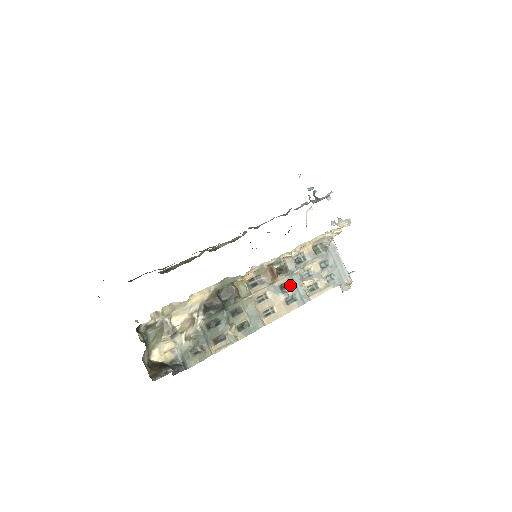
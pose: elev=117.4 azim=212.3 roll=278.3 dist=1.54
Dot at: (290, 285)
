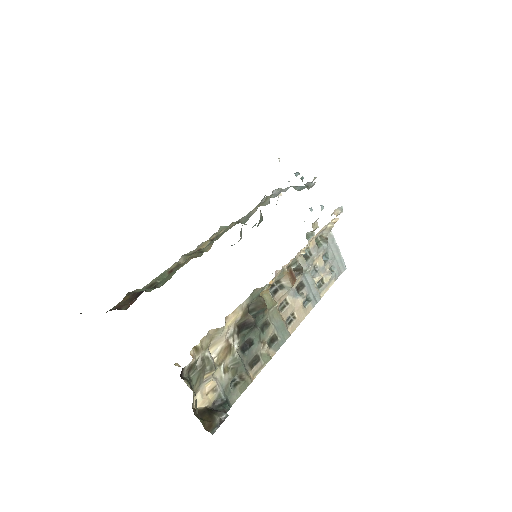
Dot at: (304, 285)
